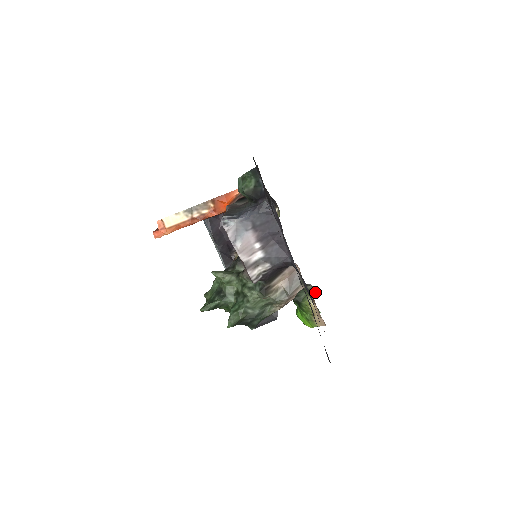
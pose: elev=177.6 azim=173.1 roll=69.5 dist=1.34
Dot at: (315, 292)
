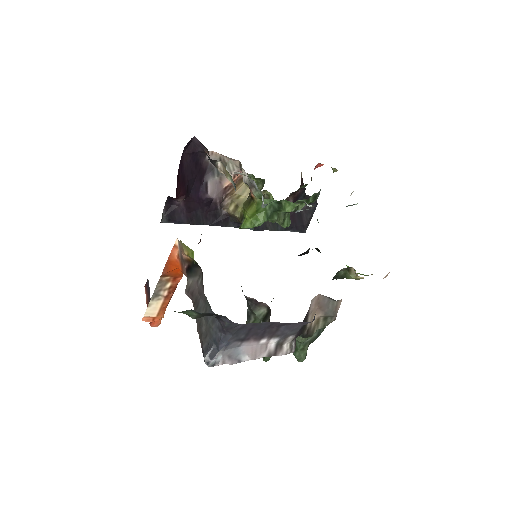
Dot at: (353, 269)
